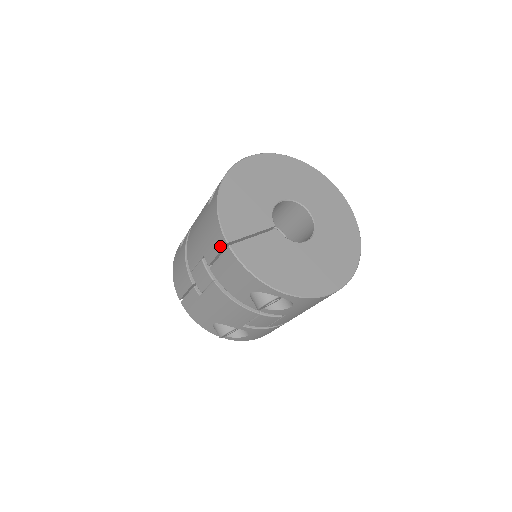
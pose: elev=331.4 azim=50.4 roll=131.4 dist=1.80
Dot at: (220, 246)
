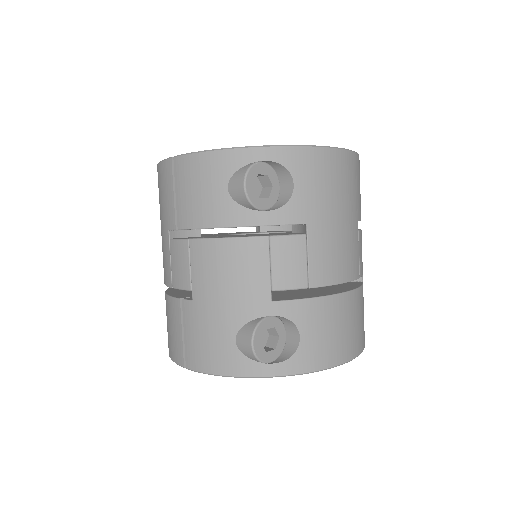
Dot at: (170, 176)
